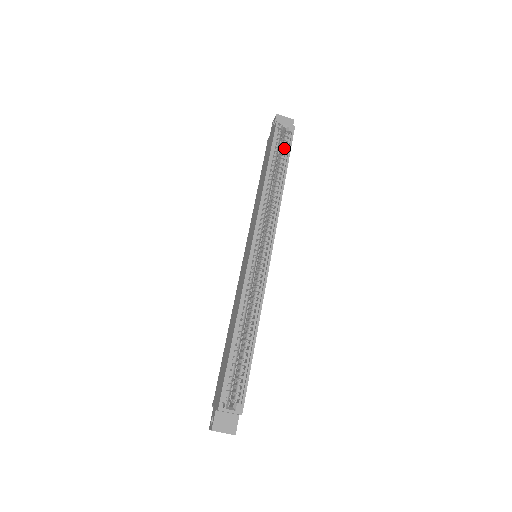
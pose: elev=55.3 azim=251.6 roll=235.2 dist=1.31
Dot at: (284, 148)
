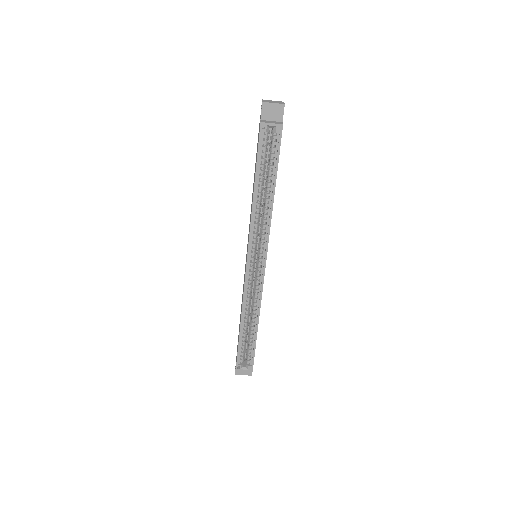
Dot at: (272, 155)
